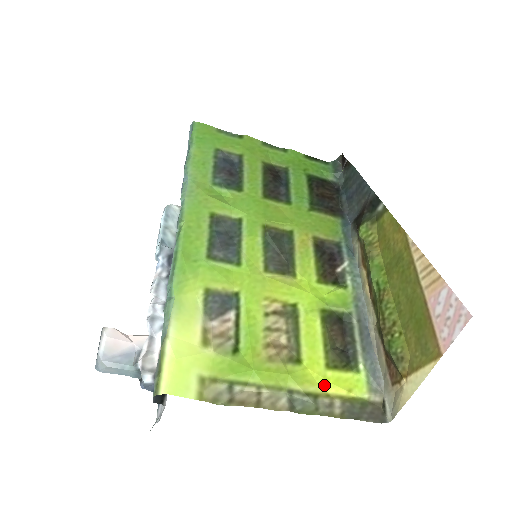
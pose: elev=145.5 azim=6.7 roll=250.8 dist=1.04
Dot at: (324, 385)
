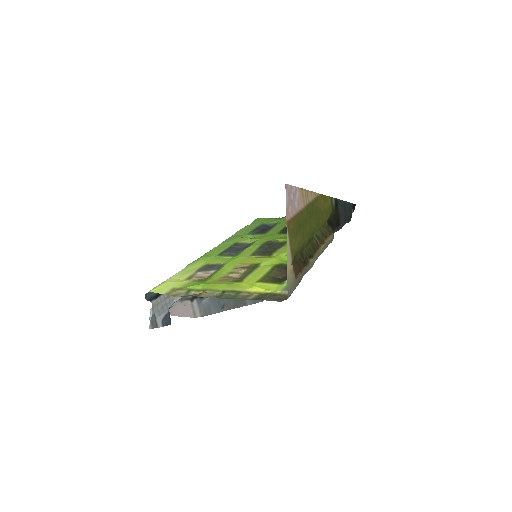
Dot at: (249, 288)
